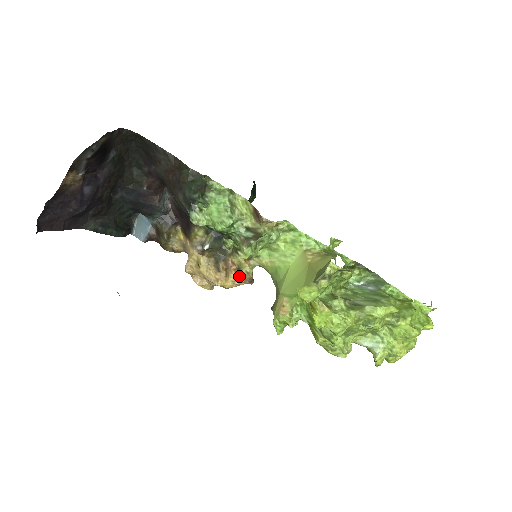
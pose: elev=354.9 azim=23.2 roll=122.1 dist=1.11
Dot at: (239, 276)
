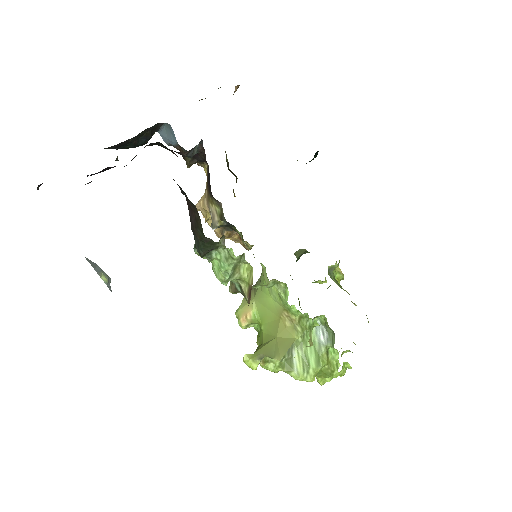
Dot at: (240, 241)
